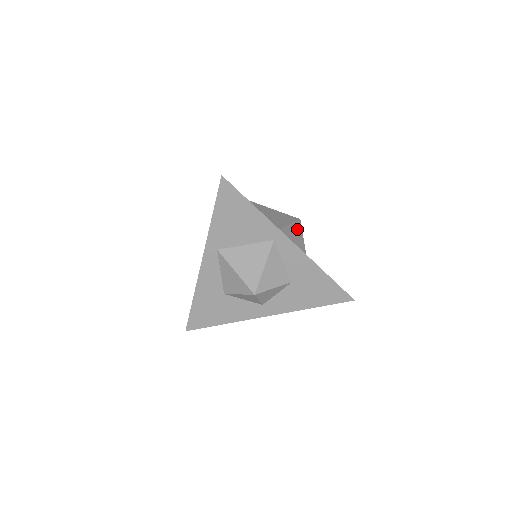
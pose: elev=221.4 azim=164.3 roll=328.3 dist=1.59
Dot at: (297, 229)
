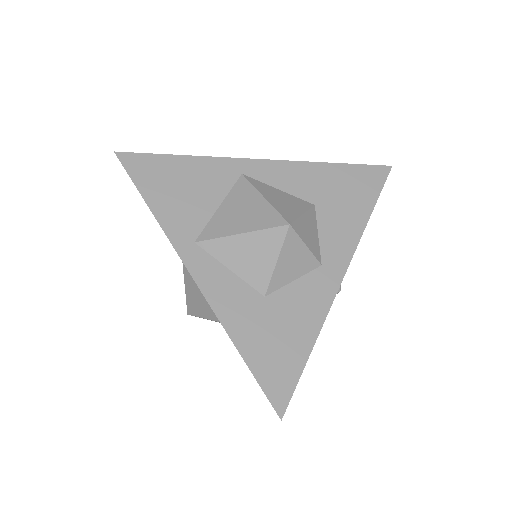
Dot at: occluded
